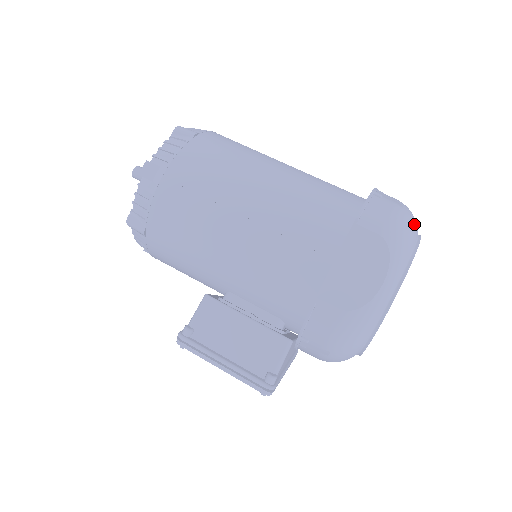
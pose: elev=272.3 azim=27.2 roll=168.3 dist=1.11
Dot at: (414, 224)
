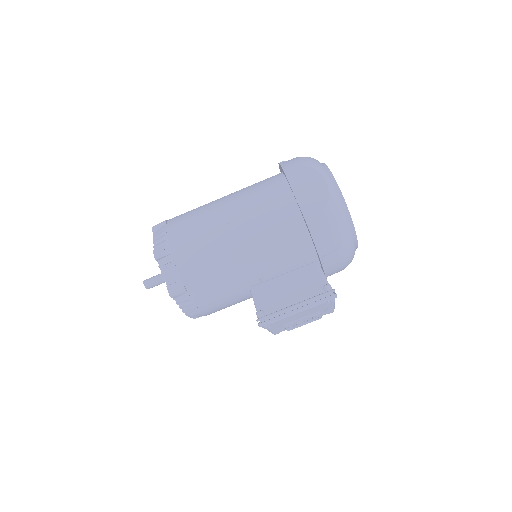
Dot at: occluded
